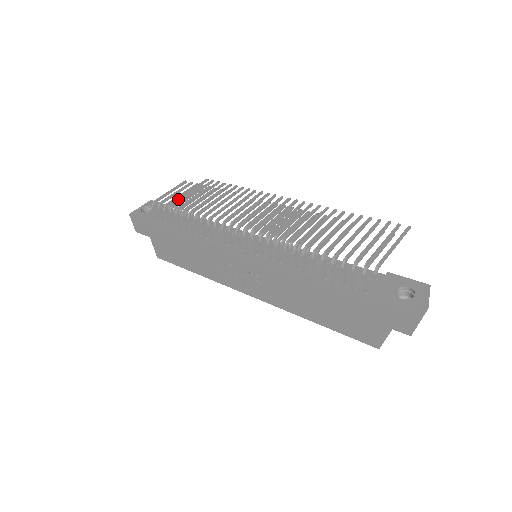
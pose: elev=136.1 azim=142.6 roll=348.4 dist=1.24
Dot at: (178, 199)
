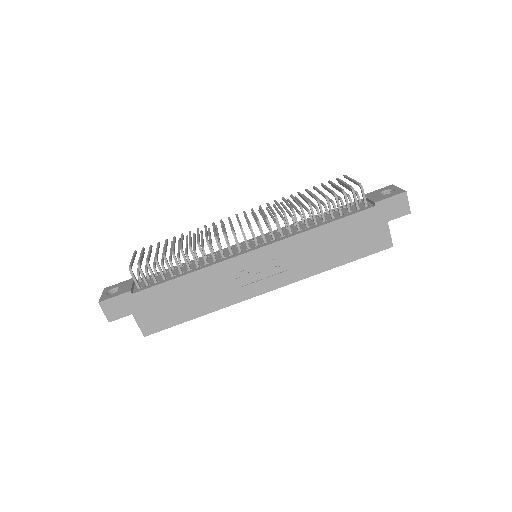
Dot at: occluded
